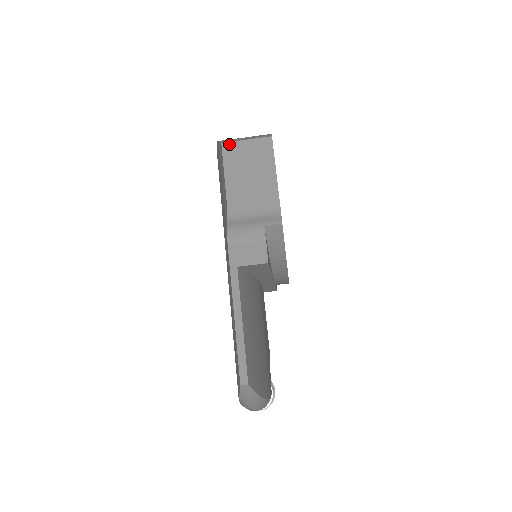
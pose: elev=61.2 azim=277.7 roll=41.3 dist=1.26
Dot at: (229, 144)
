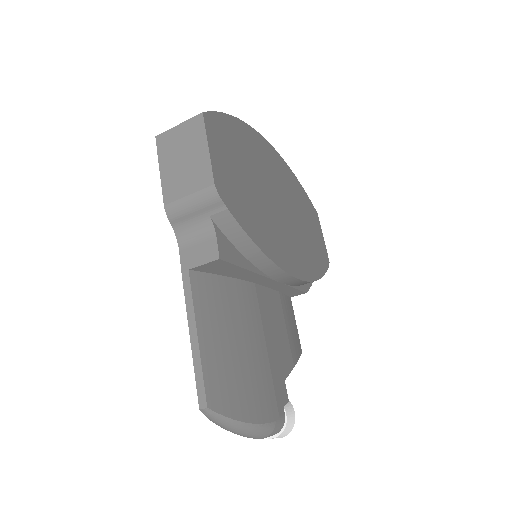
Dot at: (162, 135)
